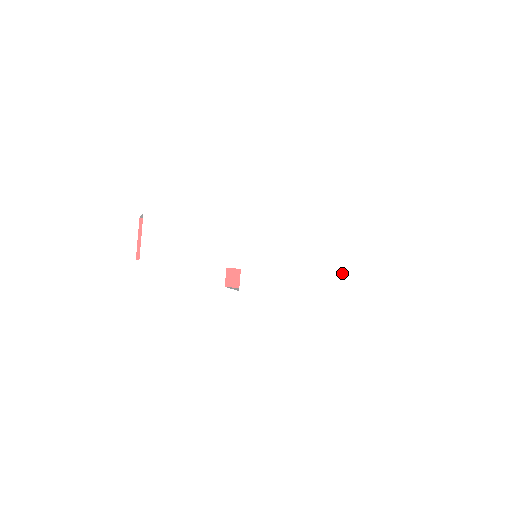
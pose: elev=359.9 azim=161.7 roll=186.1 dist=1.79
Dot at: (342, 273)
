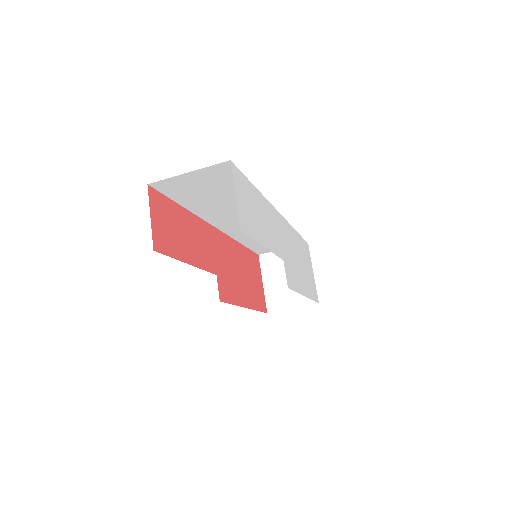
Dot at: (311, 277)
